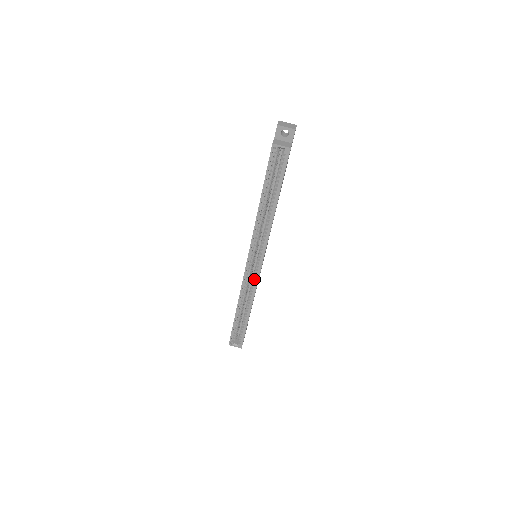
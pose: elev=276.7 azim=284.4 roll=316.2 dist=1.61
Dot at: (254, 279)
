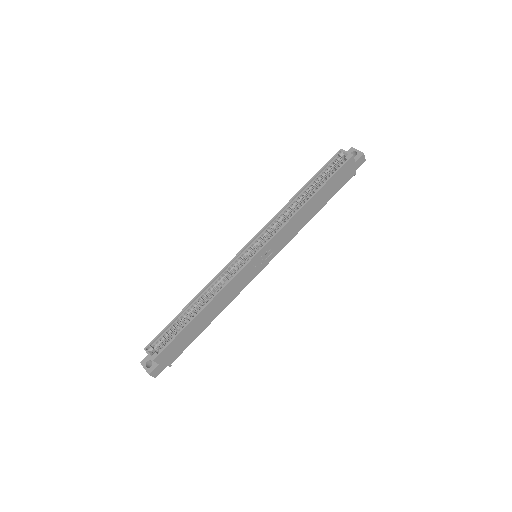
Dot at: (237, 271)
